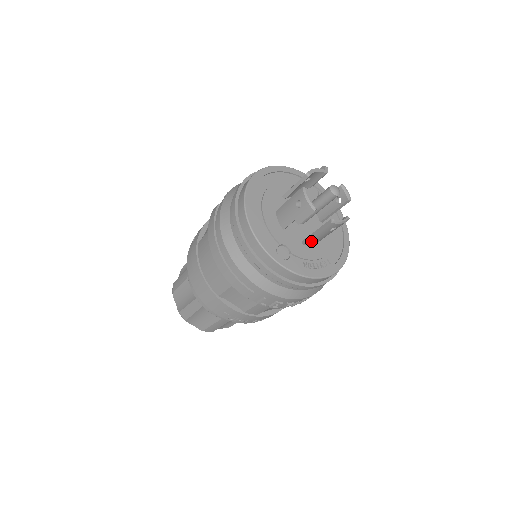
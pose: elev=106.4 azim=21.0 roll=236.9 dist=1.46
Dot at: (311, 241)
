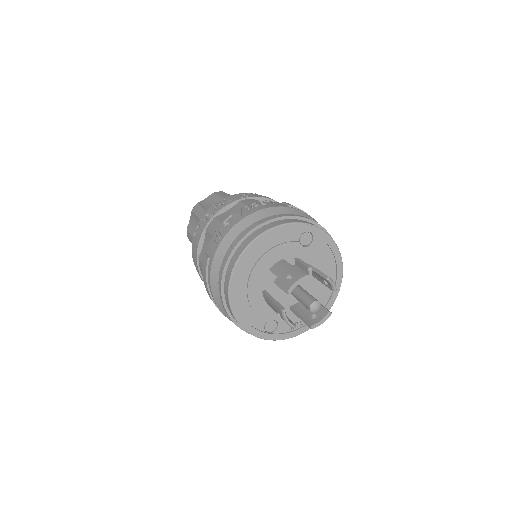
Dot at: occluded
